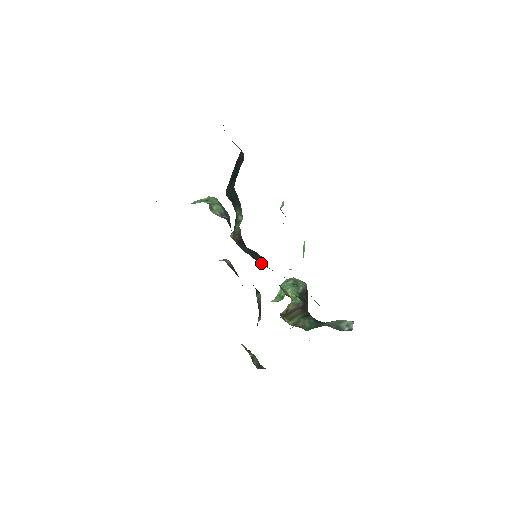
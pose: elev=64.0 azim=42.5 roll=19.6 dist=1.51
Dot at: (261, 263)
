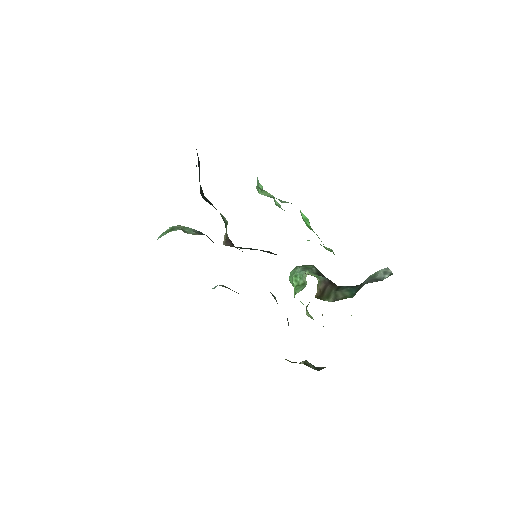
Dot at: occluded
